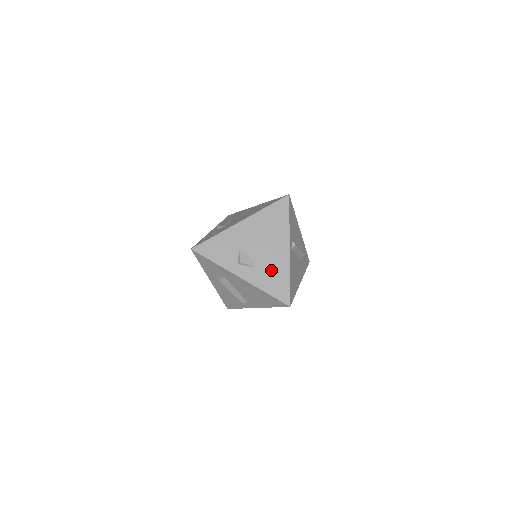
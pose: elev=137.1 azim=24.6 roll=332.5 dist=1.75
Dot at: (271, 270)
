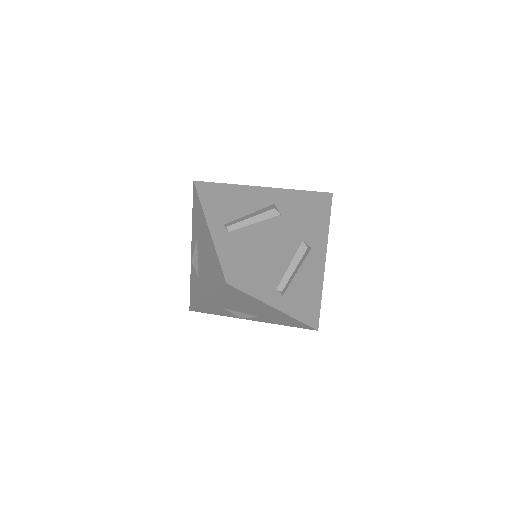
Dot at: (274, 318)
